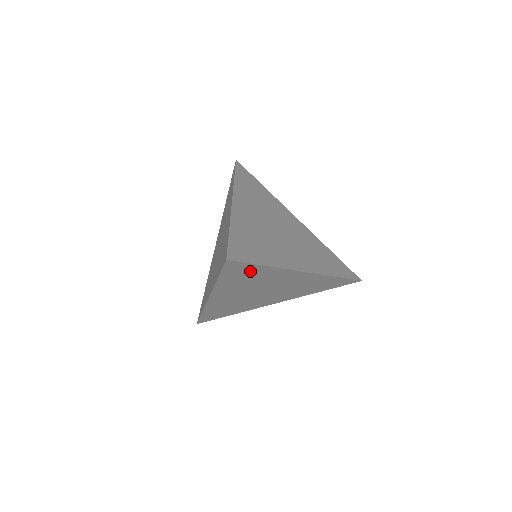
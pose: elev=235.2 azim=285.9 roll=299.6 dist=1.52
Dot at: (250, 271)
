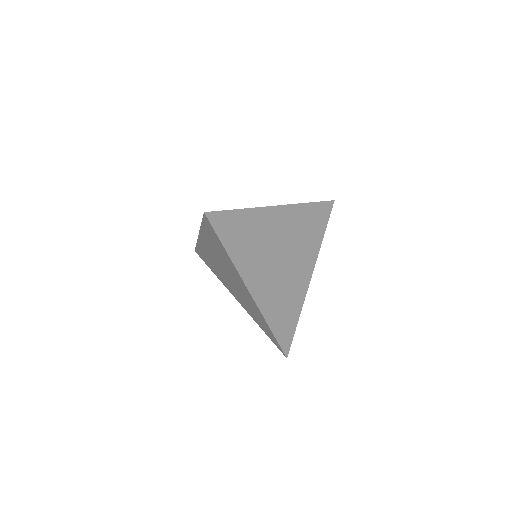
Dot at: (218, 243)
